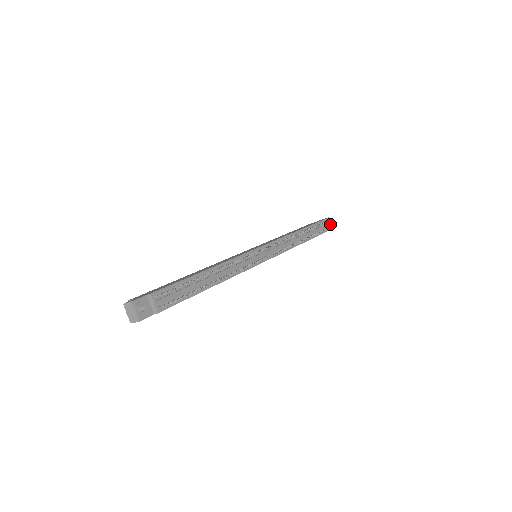
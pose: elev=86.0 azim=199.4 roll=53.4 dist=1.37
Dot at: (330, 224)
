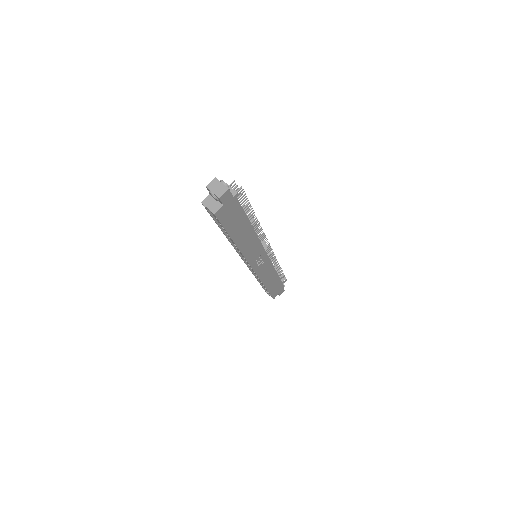
Dot at: occluded
